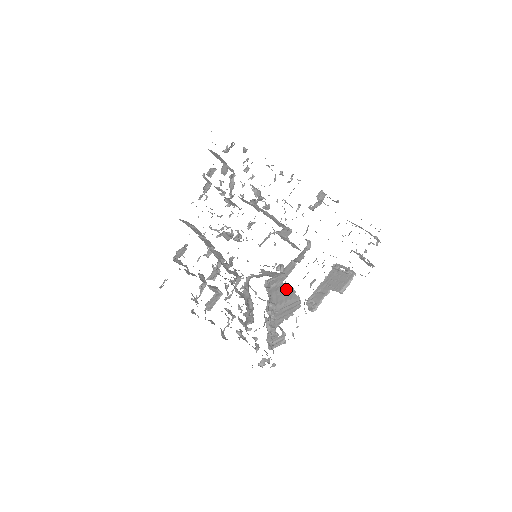
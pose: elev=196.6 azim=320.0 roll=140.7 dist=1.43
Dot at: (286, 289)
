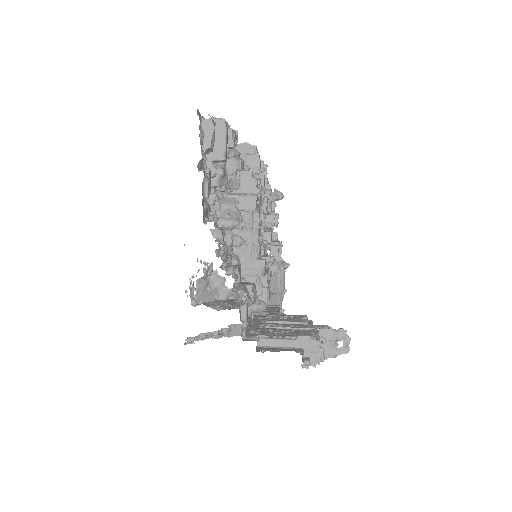
Dot at: occluded
